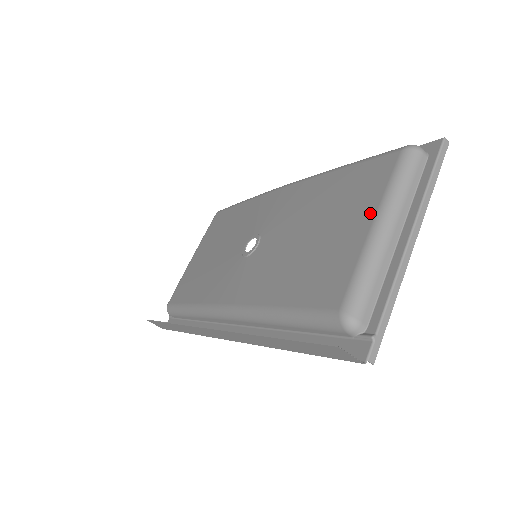
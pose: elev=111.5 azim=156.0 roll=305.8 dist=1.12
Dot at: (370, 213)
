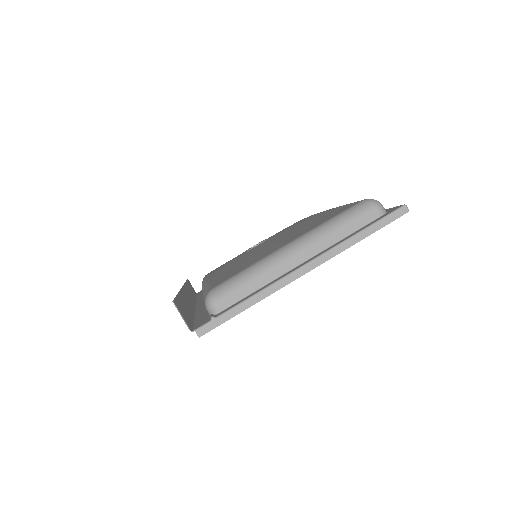
Dot at: (298, 236)
